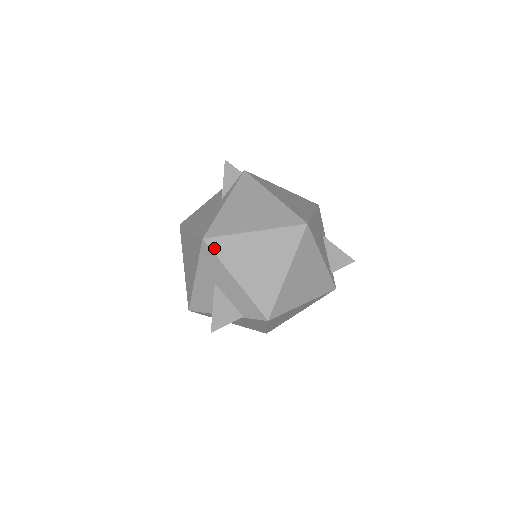
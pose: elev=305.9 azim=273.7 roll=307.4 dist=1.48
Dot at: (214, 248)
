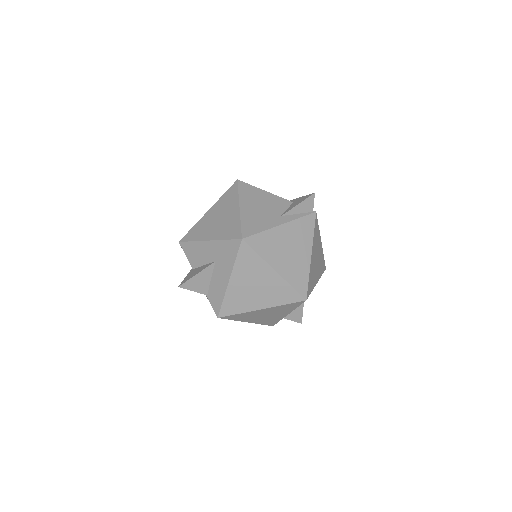
Dot at: (241, 251)
